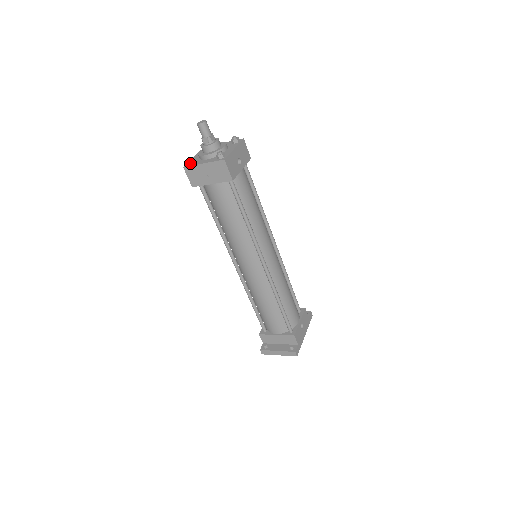
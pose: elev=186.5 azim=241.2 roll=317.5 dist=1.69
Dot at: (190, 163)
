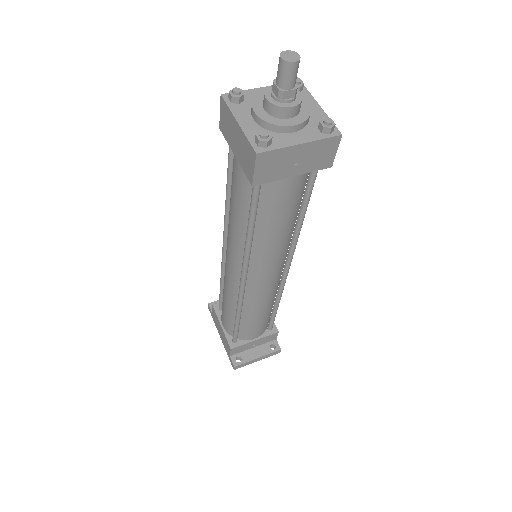
Dot at: (268, 143)
